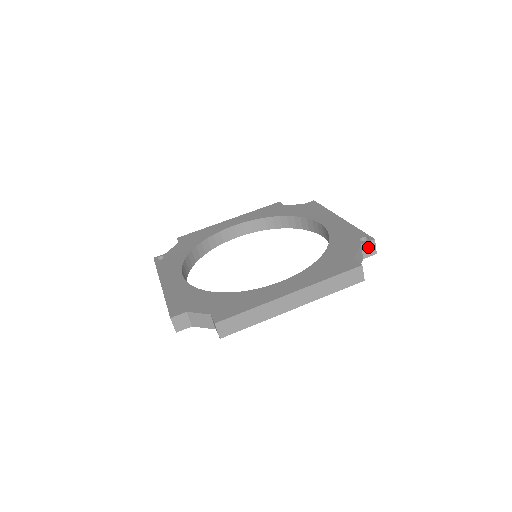
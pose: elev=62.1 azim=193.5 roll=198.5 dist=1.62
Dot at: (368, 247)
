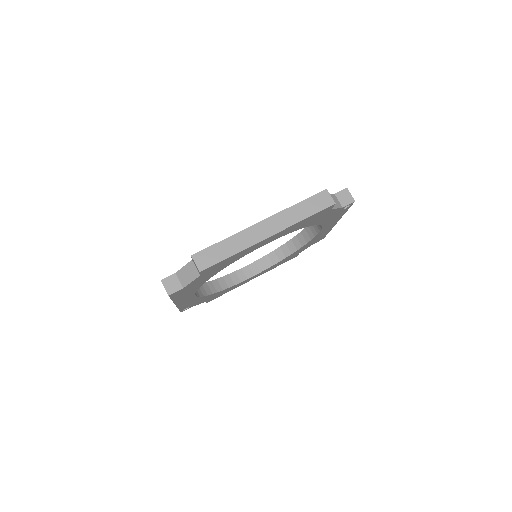
Dot at: (343, 196)
